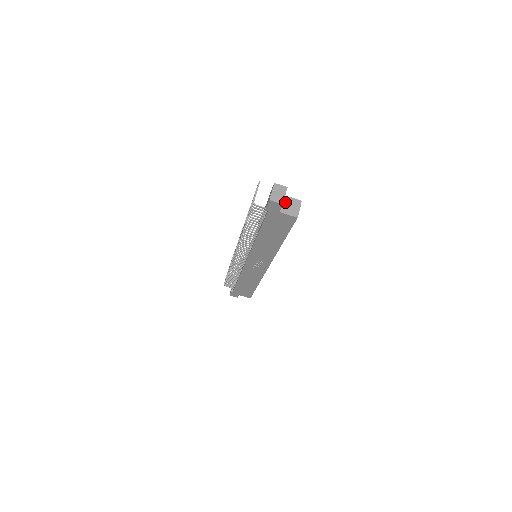
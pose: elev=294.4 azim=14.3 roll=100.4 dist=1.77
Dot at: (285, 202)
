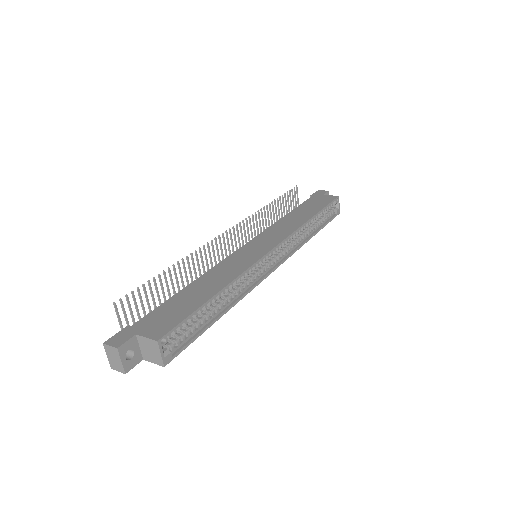
Dot at: (142, 345)
